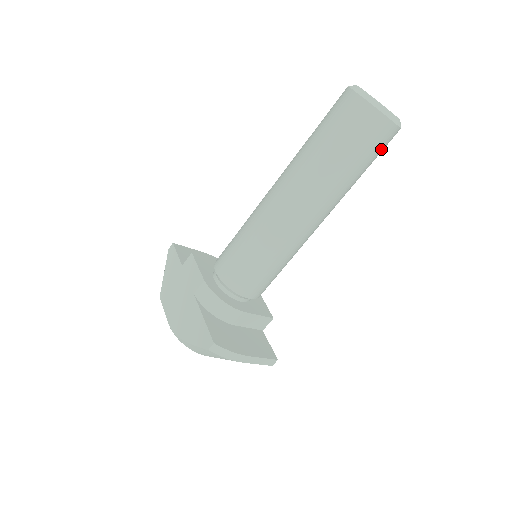
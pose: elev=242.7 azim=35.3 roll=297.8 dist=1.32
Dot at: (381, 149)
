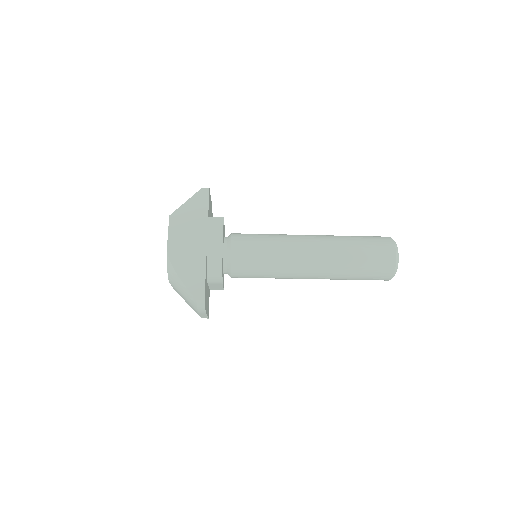
Dot at: occluded
